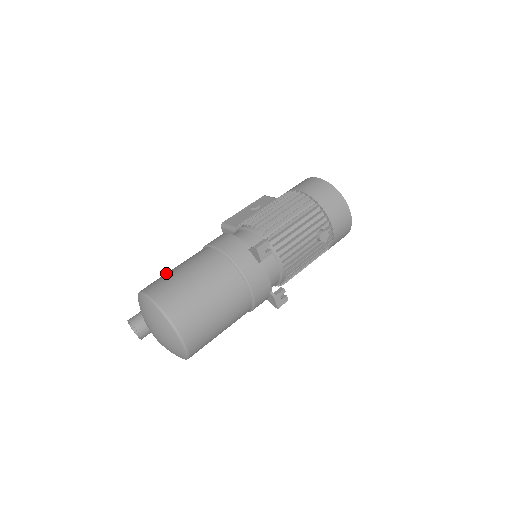
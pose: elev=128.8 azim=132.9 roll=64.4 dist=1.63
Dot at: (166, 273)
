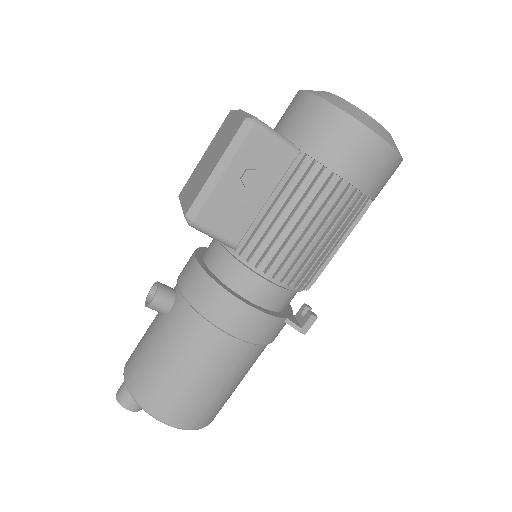
Dot at: (174, 382)
